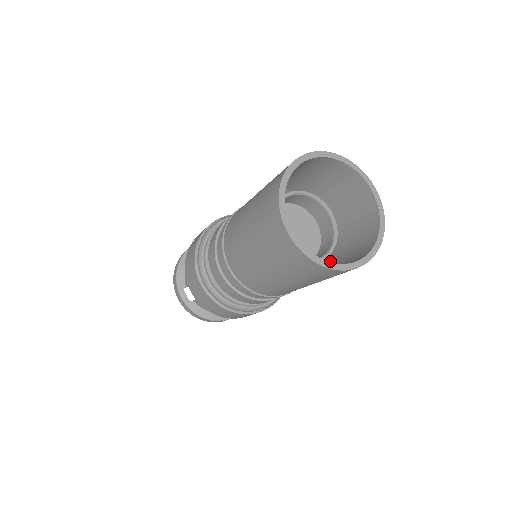
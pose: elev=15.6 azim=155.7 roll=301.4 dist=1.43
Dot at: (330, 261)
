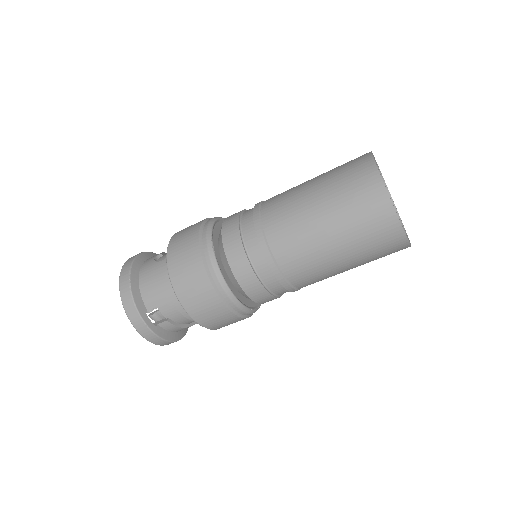
Dot at: occluded
